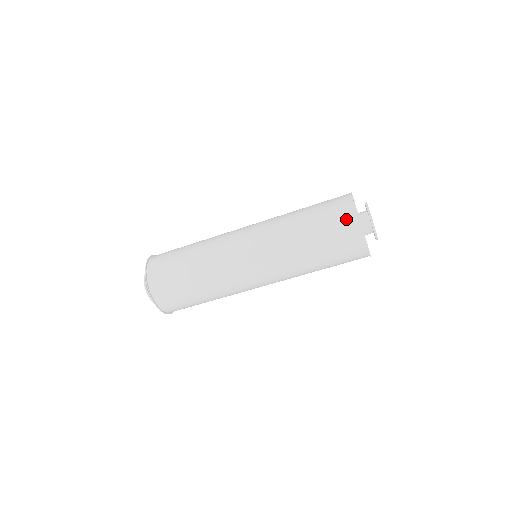
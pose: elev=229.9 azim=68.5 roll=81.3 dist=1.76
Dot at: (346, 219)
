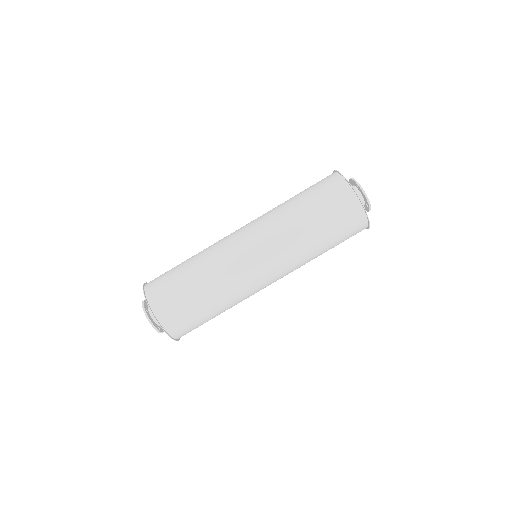
Dot at: (337, 187)
